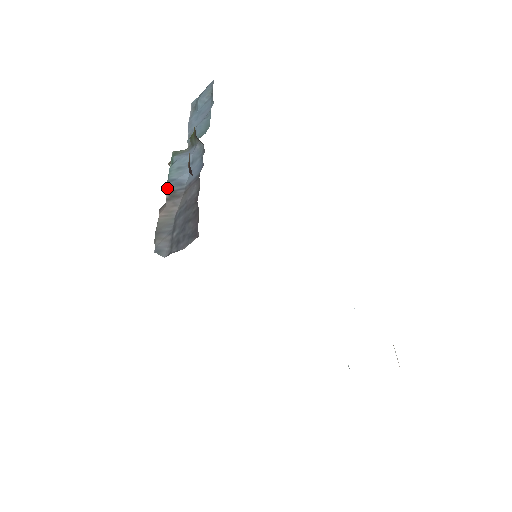
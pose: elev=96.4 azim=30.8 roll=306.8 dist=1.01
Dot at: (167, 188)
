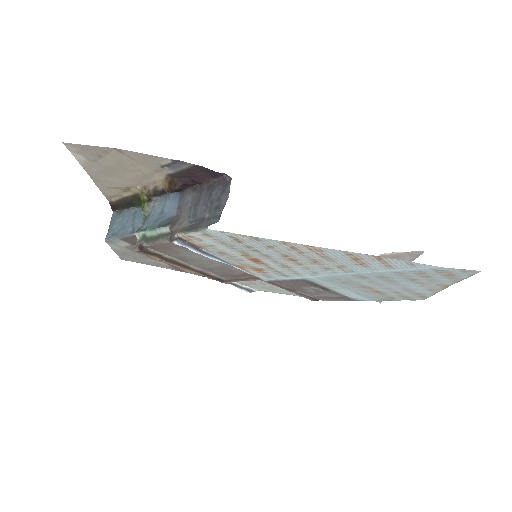
Dot at: (163, 226)
